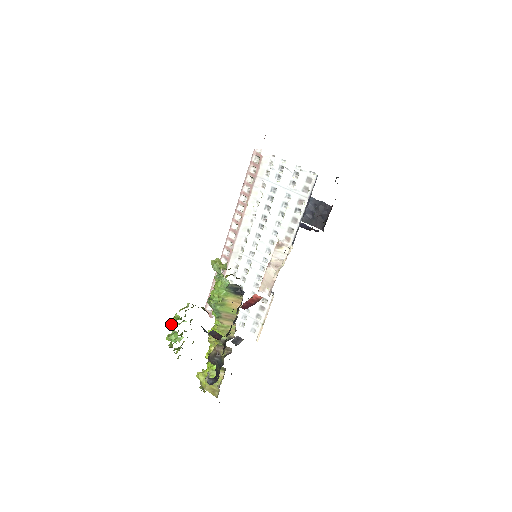
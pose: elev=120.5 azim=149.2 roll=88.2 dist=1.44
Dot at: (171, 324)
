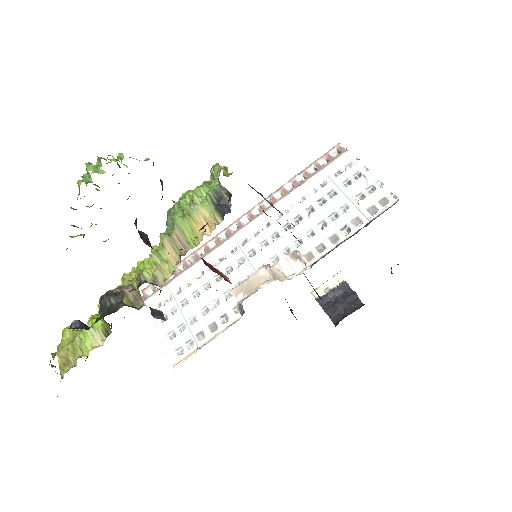
Dot at: (104, 158)
